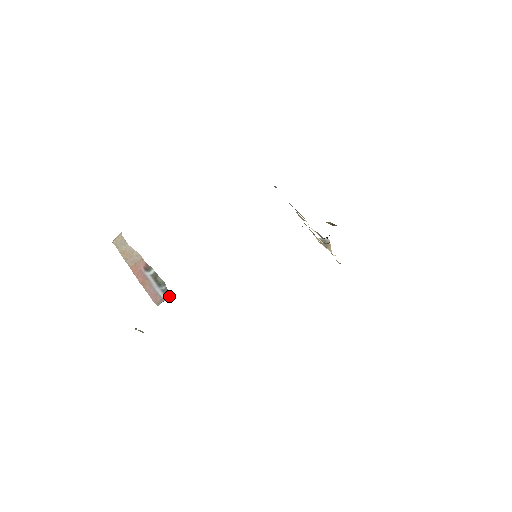
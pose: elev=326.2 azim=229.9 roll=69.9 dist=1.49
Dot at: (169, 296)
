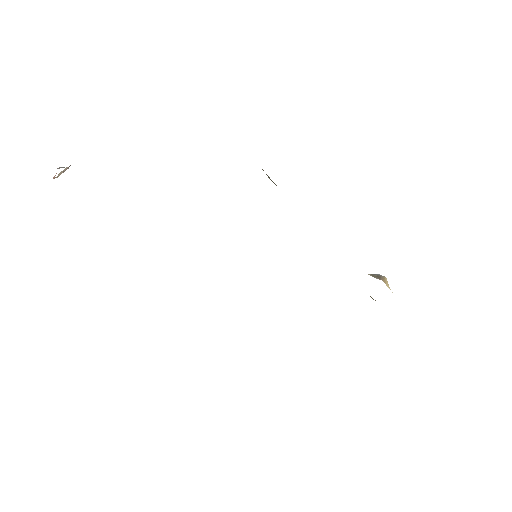
Dot at: occluded
